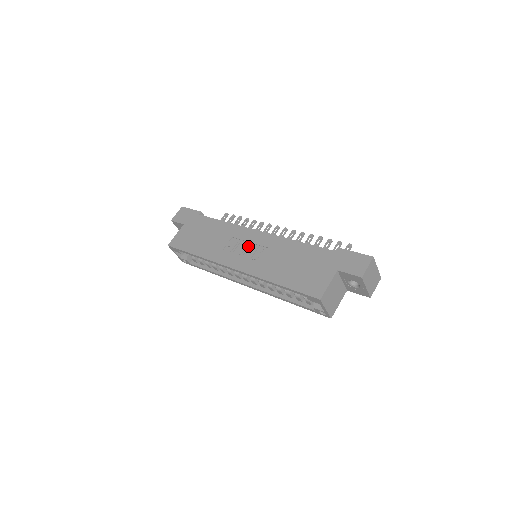
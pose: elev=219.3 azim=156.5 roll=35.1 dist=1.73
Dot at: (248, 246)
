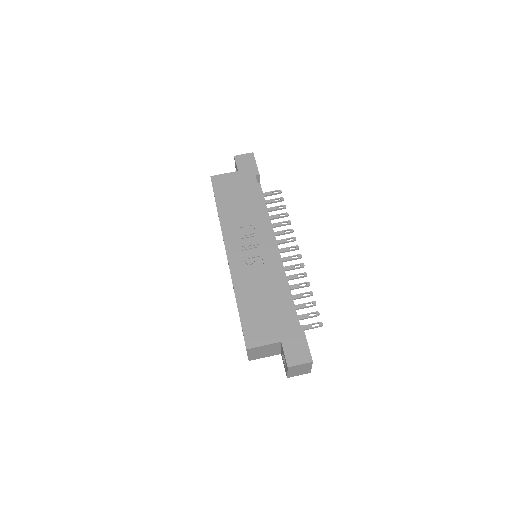
Dot at: (254, 247)
